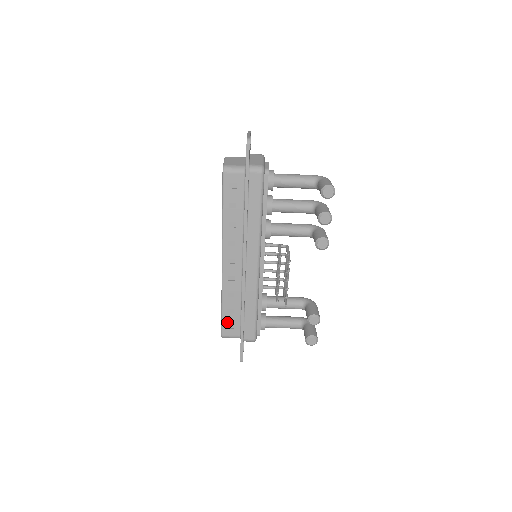
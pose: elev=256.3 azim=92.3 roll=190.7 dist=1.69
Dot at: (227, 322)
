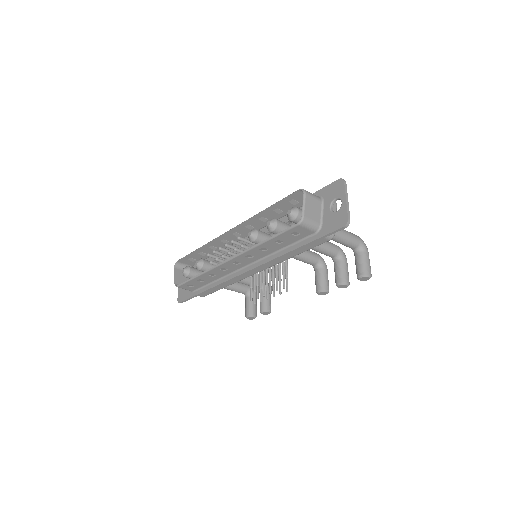
Dot at: (190, 283)
